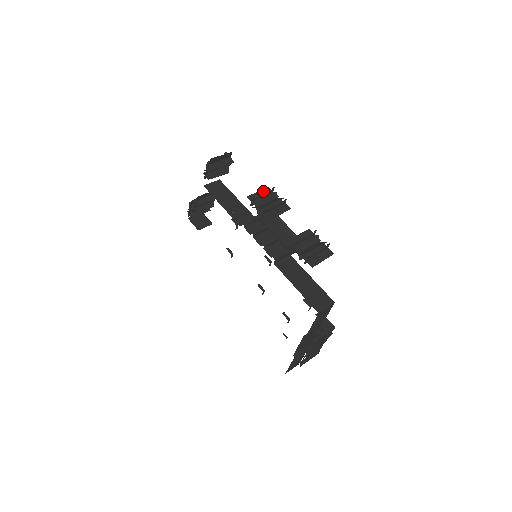
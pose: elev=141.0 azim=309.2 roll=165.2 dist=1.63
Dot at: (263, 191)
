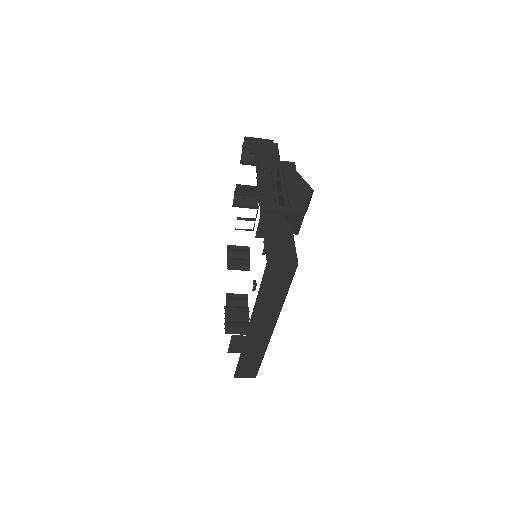
Dot at: occluded
